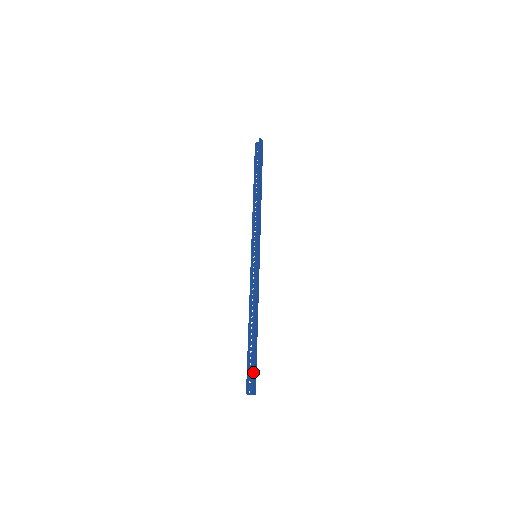
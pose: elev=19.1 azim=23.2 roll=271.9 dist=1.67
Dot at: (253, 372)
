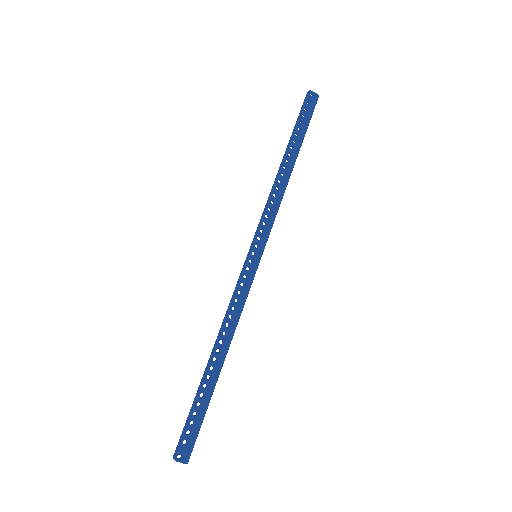
Dot at: (187, 426)
